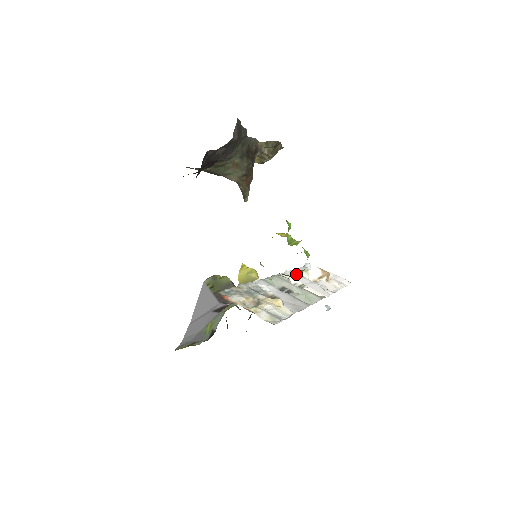
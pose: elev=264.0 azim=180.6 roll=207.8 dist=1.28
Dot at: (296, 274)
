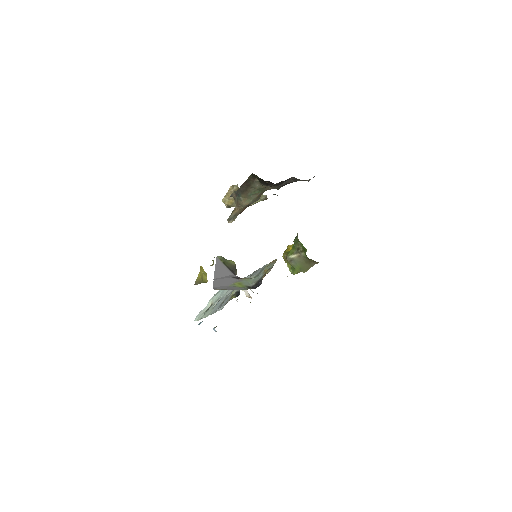
Dot at: occluded
